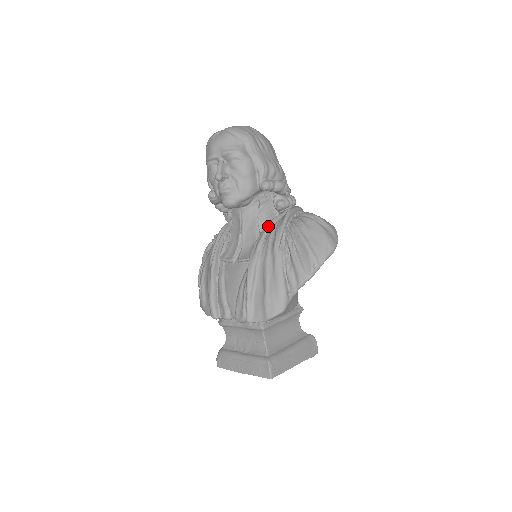
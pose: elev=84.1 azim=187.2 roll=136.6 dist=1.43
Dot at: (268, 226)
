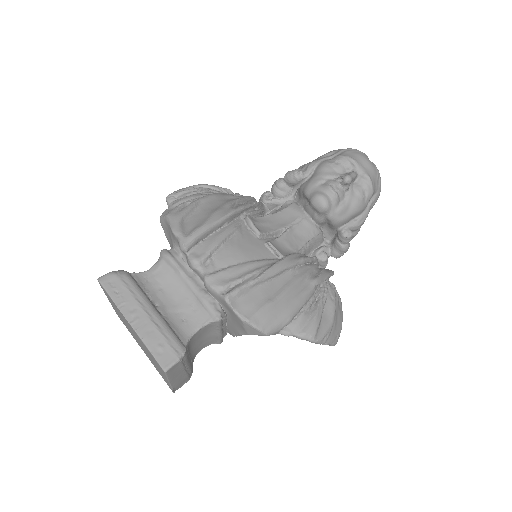
Dot at: (315, 258)
